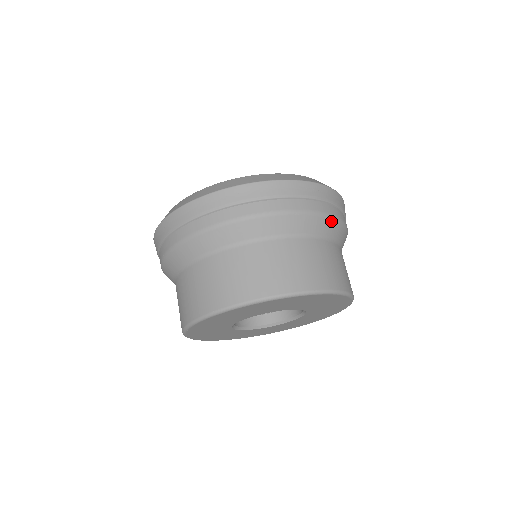
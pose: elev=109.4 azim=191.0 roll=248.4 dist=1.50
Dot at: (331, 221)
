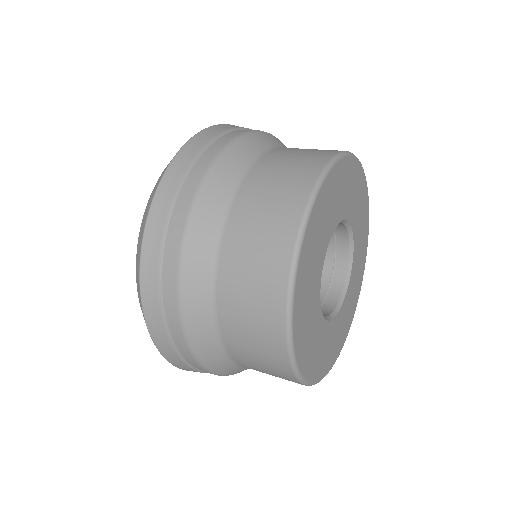
Dot at: (250, 137)
